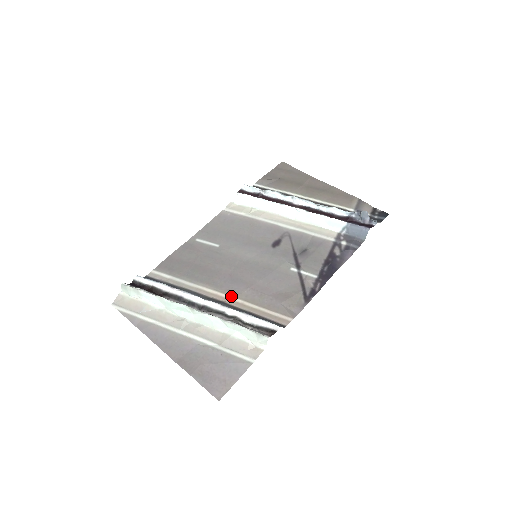
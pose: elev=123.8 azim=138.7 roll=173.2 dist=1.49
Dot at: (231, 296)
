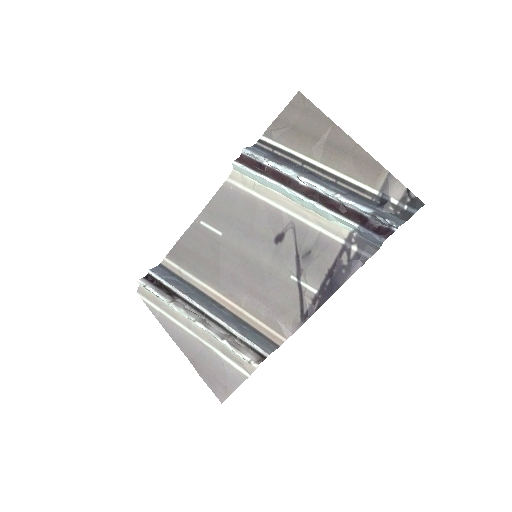
Dot at: (232, 302)
